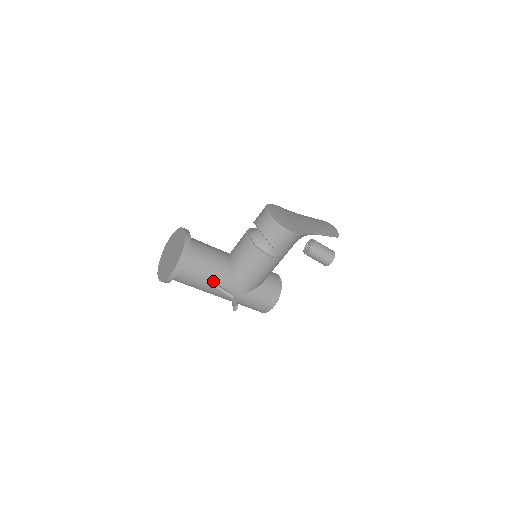
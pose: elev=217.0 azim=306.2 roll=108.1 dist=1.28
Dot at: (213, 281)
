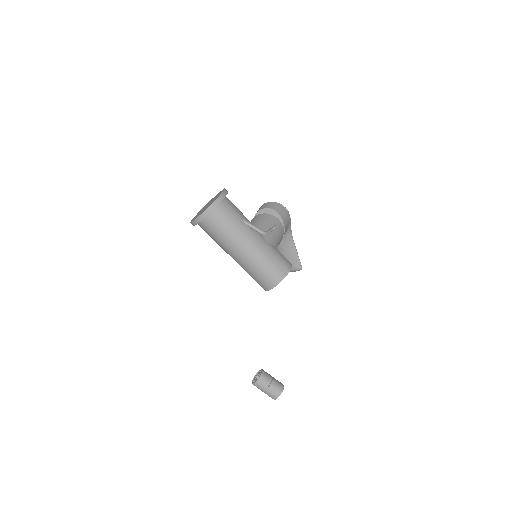
Dot at: (247, 221)
